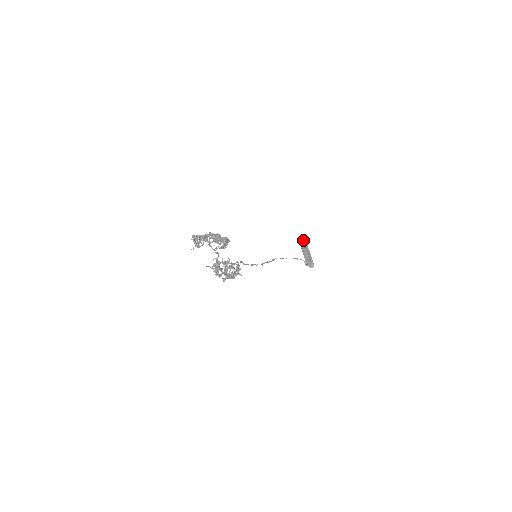
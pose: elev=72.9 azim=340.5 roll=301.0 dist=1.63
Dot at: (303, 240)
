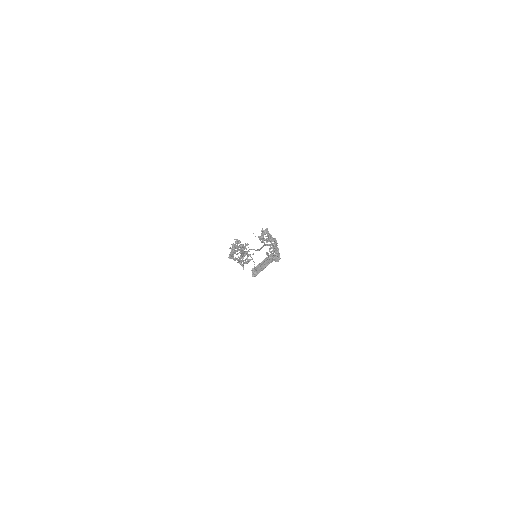
Dot at: occluded
